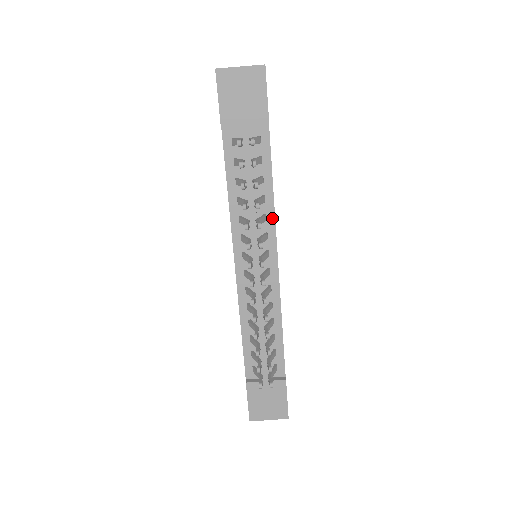
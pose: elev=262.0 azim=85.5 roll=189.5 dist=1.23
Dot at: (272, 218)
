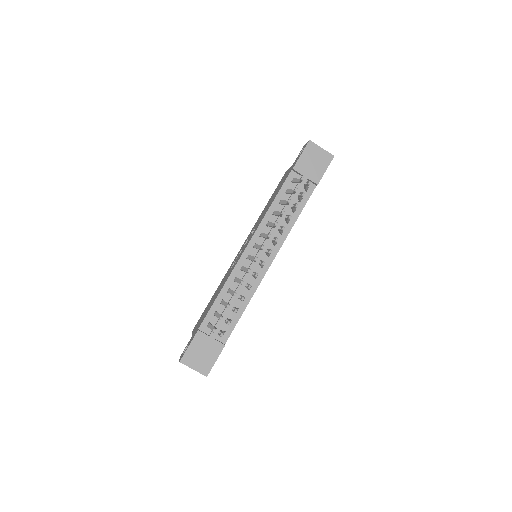
Dot at: (285, 235)
